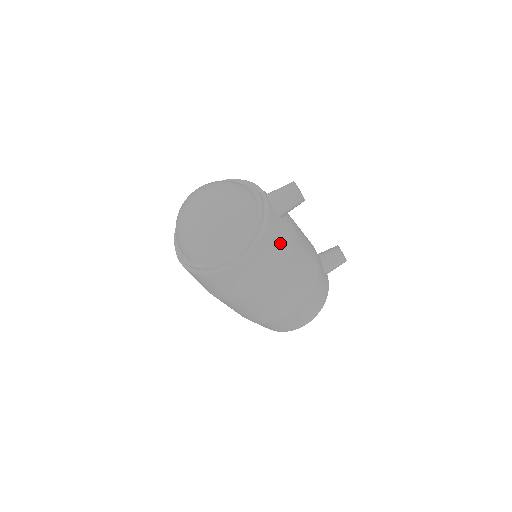
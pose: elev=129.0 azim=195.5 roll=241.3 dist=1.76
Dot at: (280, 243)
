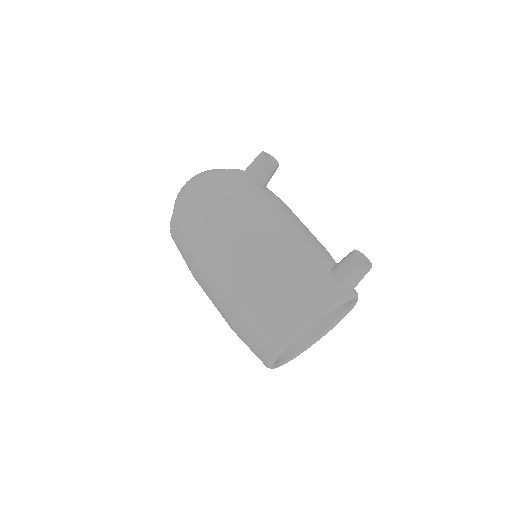
Dot at: (231, 194)
